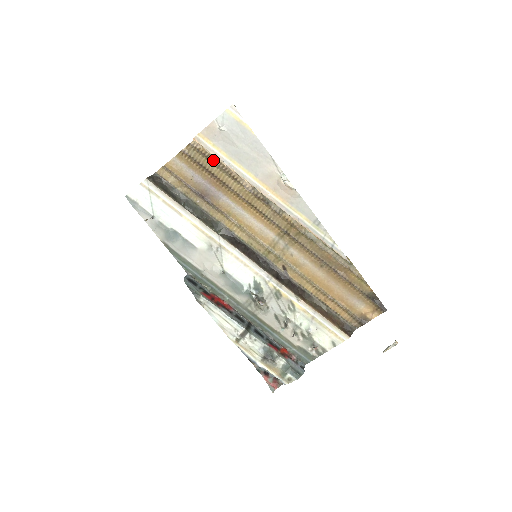
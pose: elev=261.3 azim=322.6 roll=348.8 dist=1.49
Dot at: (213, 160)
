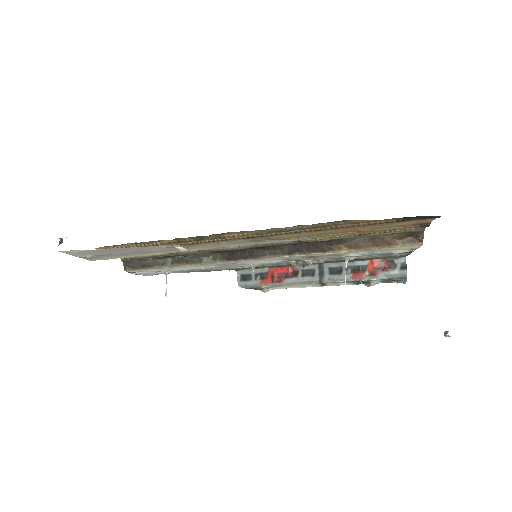
Dot at: (125, 247)
